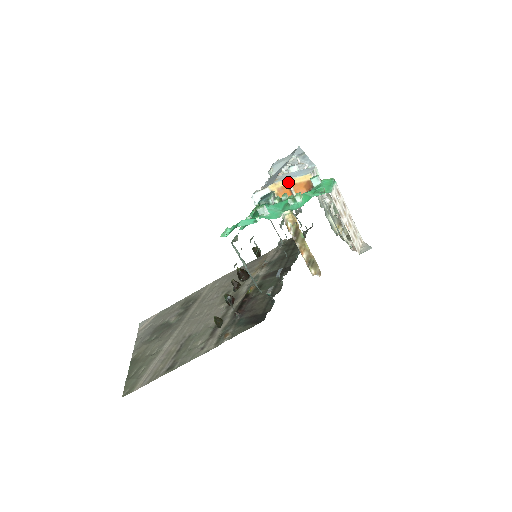
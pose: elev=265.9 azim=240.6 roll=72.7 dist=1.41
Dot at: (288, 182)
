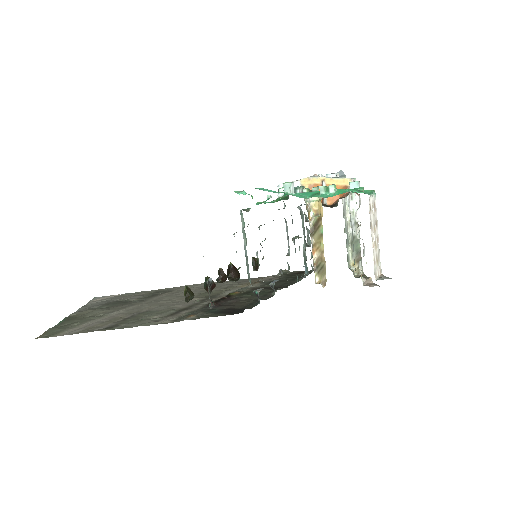
Dot at: (323, 180)
